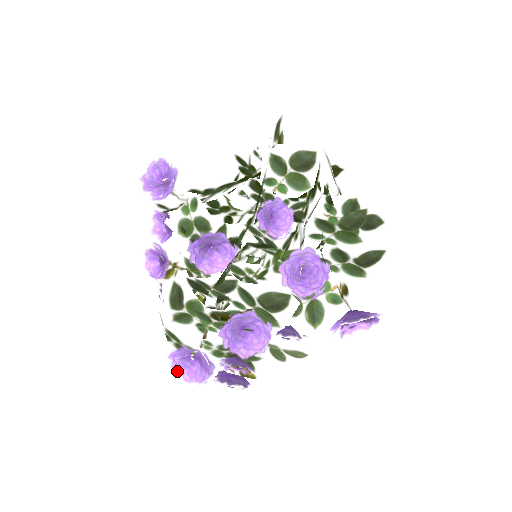
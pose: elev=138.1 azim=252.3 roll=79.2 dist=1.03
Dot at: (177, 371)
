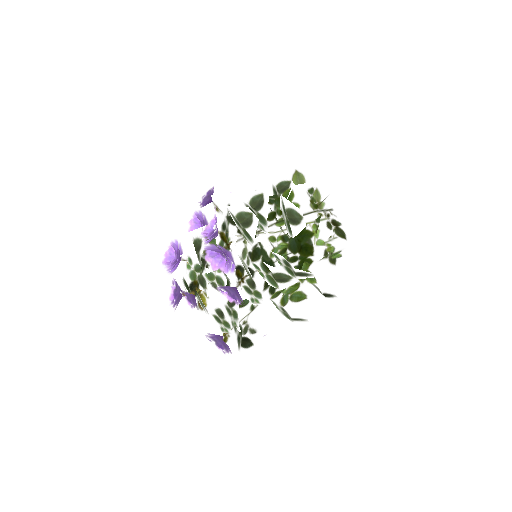
Dot at: (170, 297)
